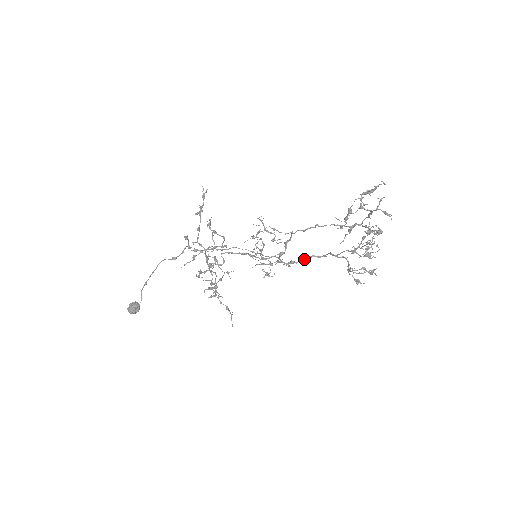
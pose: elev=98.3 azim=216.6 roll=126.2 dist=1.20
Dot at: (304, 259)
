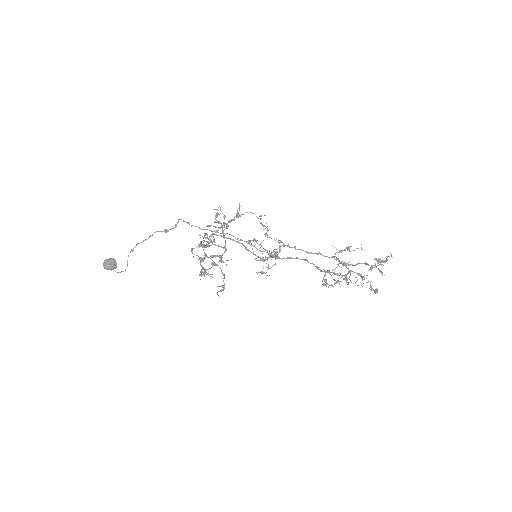
Dot at: (289, 258)
